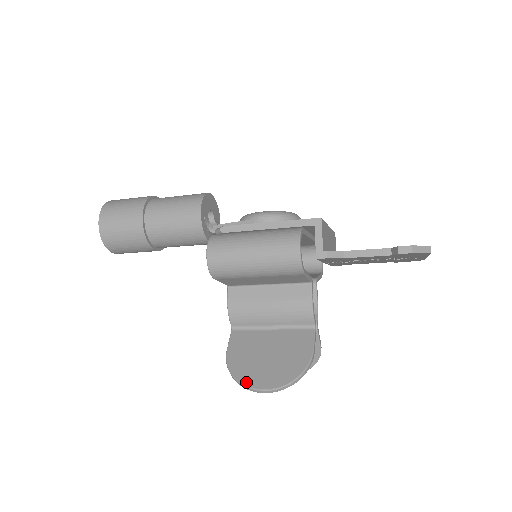
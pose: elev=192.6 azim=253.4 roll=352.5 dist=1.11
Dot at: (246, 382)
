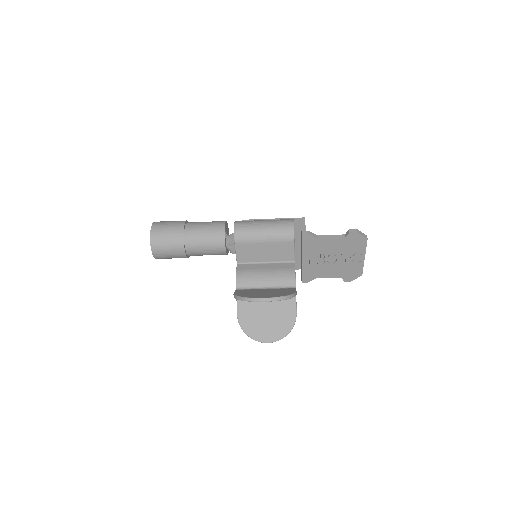
Dot at: (251, 297)
